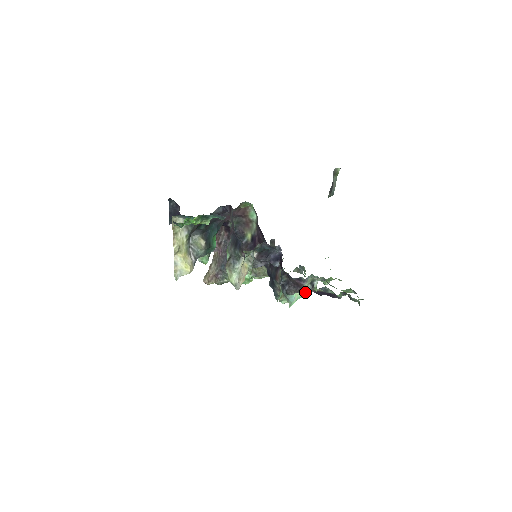
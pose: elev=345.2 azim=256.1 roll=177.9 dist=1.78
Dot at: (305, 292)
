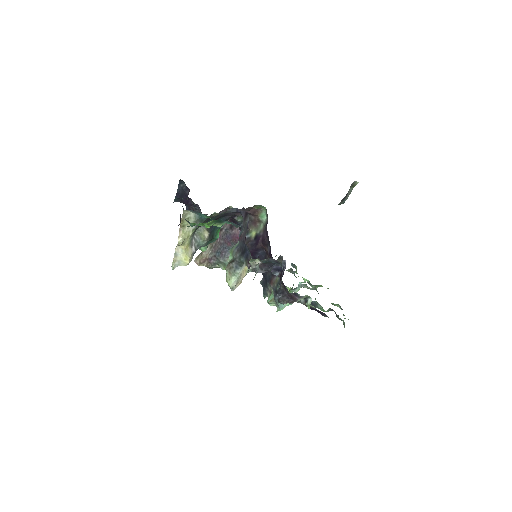
Dot at: occluded
